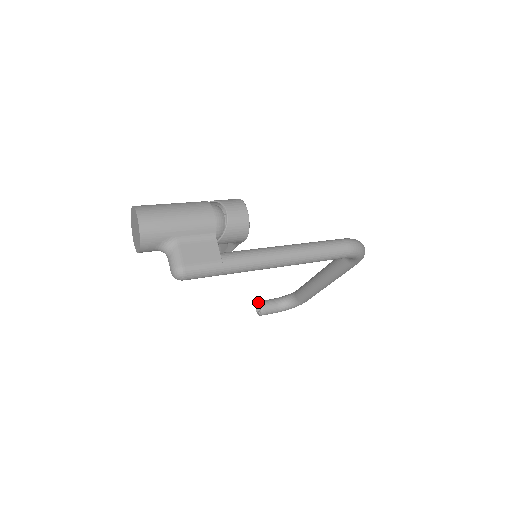
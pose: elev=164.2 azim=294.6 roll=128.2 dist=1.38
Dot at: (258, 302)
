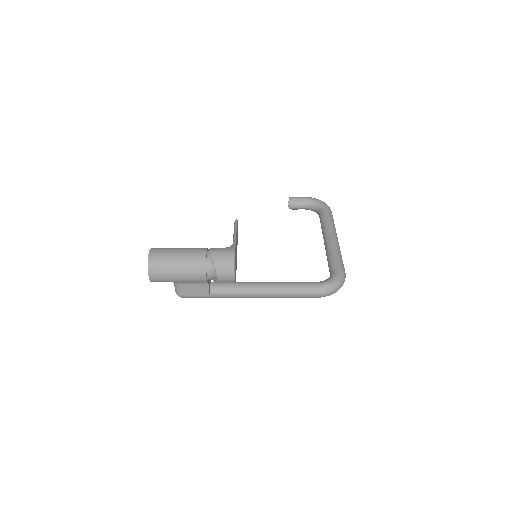
Dot at: (289, 201)
